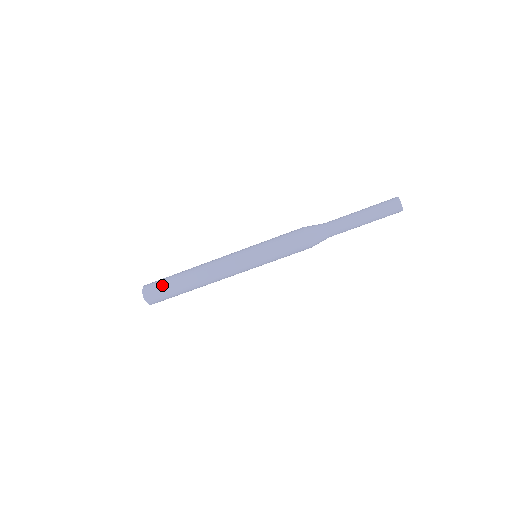
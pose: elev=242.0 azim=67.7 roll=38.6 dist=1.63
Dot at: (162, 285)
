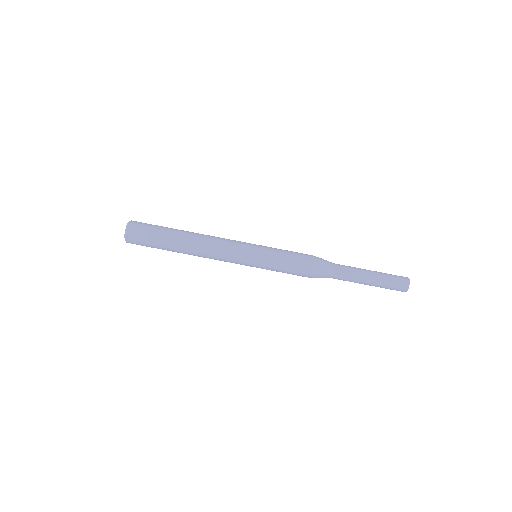
Dot at: (152, 227)
